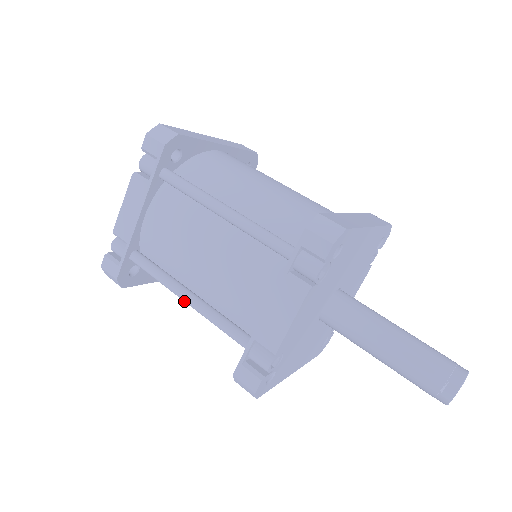
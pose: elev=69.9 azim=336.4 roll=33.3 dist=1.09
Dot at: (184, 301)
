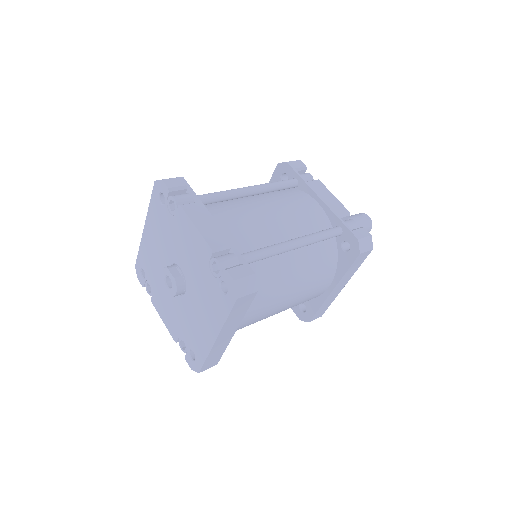
Dot at: (295, 245)
